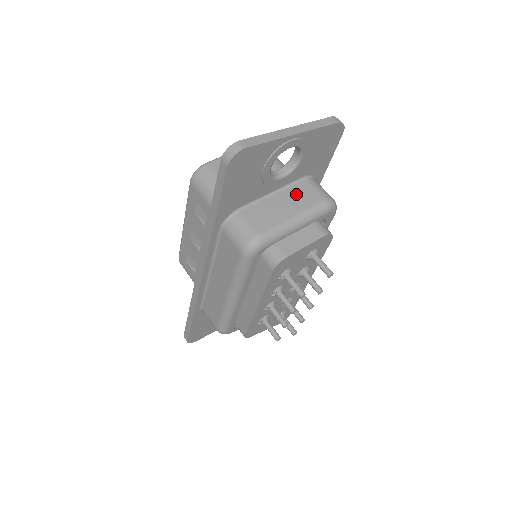
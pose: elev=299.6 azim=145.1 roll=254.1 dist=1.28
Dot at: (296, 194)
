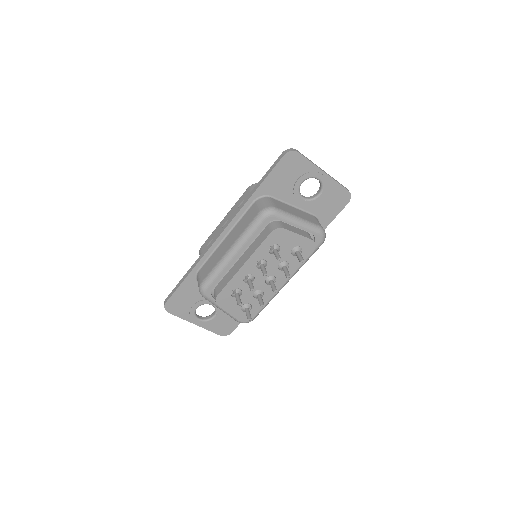
Dot at: (306, 215)
